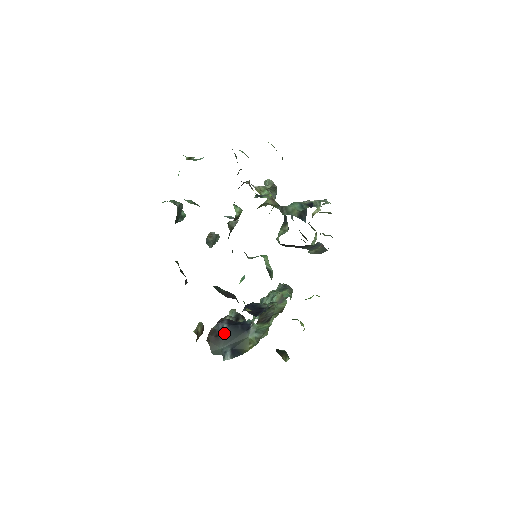
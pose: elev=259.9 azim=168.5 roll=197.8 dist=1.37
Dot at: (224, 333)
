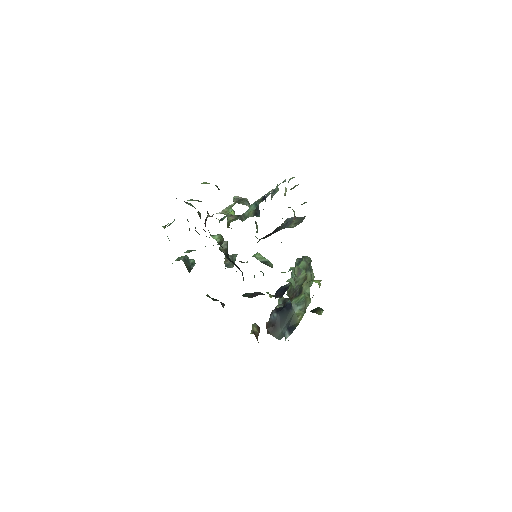
Dot at: (277, 320)
